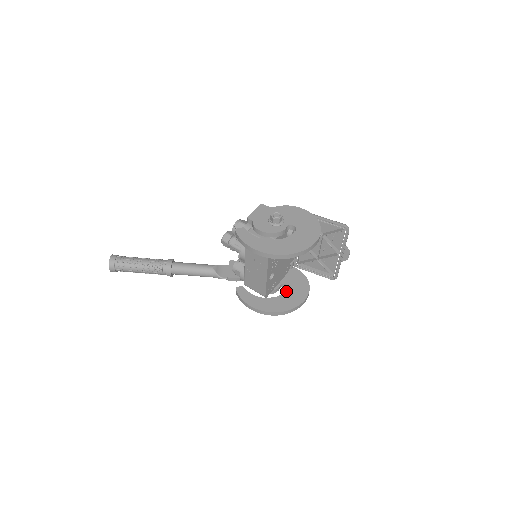
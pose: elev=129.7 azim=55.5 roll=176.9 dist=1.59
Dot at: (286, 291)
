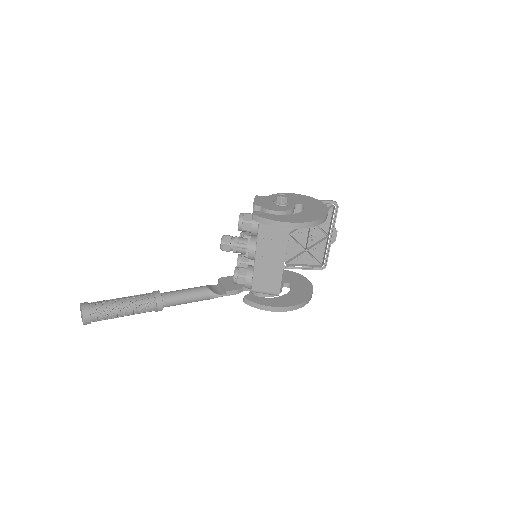
Dot at: (291, 287)
